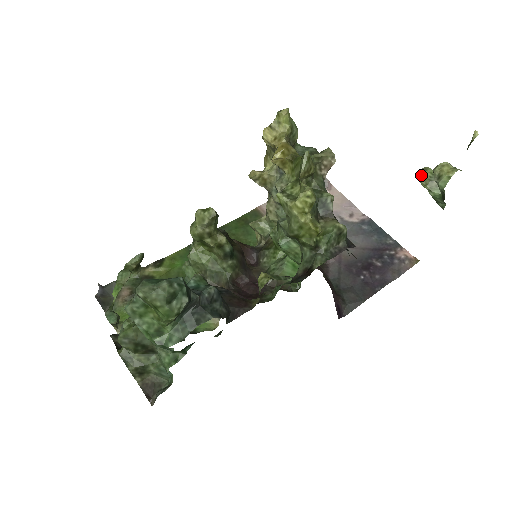
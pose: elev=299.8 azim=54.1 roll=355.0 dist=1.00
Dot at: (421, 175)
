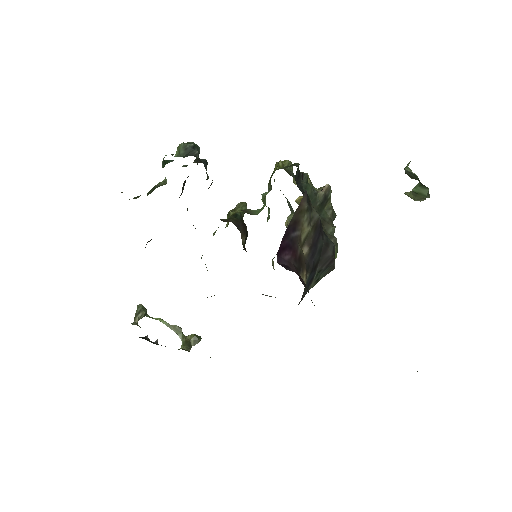
Dot at: occluded
